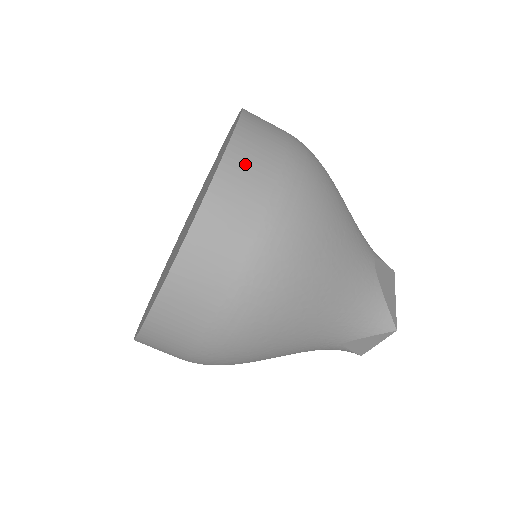
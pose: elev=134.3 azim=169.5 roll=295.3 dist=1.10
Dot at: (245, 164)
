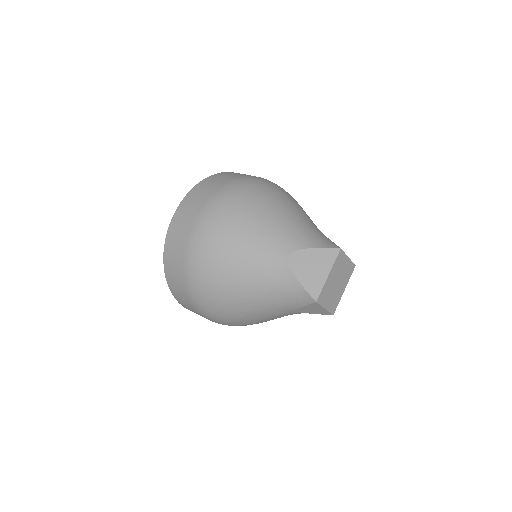
Dot at: (175, 233)
